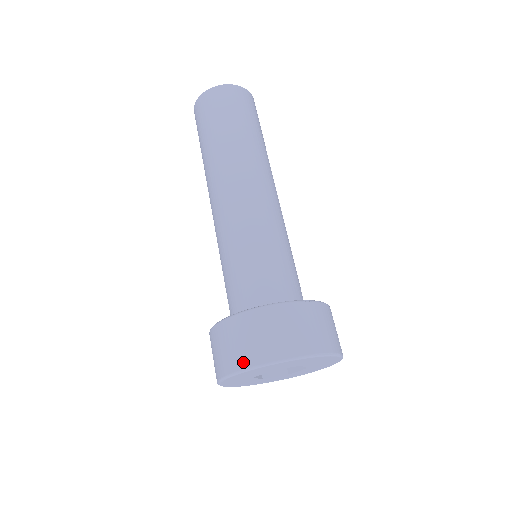
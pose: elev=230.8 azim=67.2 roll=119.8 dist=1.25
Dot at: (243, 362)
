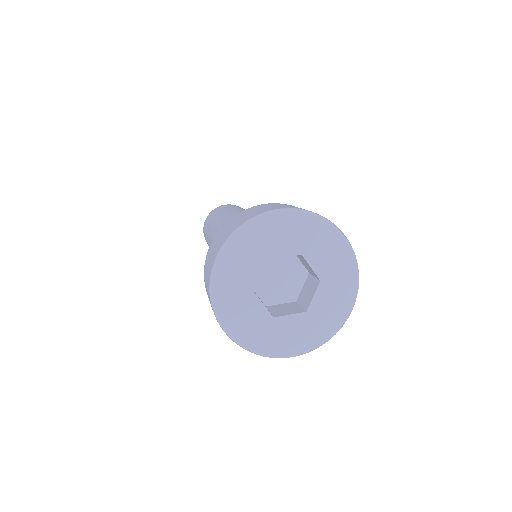
Dot at: (300, 208)
